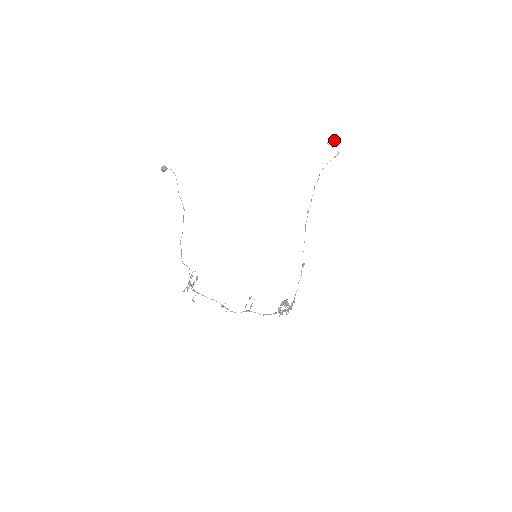
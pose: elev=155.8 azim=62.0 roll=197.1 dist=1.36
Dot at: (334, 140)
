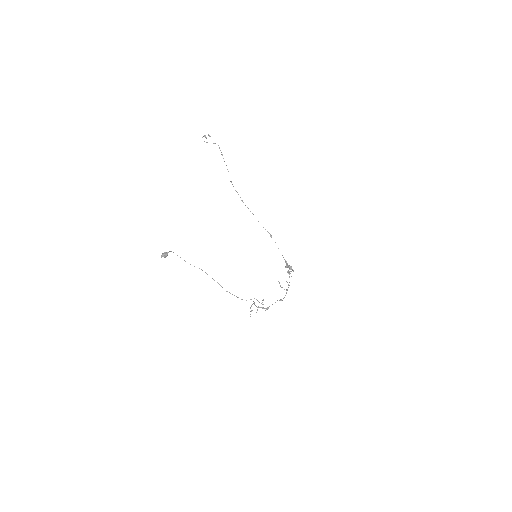
Dot at: (204, 136)
